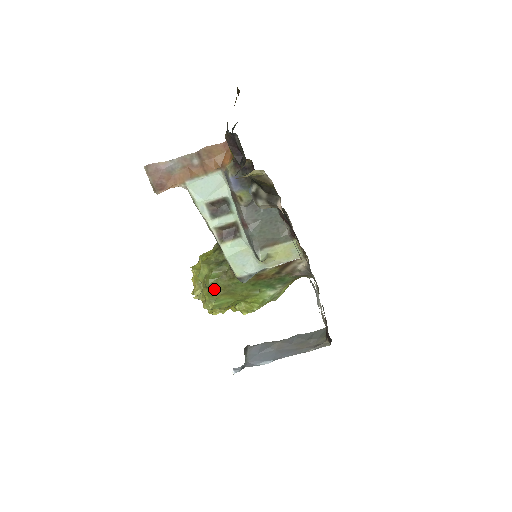
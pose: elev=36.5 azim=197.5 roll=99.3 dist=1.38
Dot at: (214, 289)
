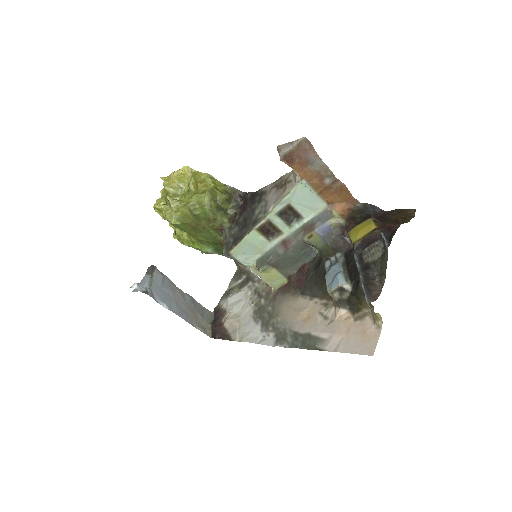
Dot at: (193, 218)
